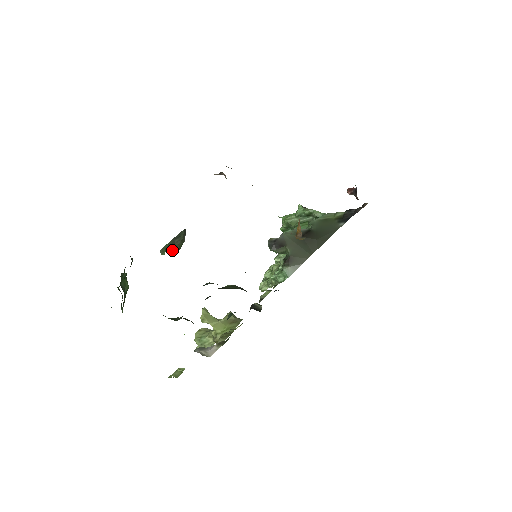
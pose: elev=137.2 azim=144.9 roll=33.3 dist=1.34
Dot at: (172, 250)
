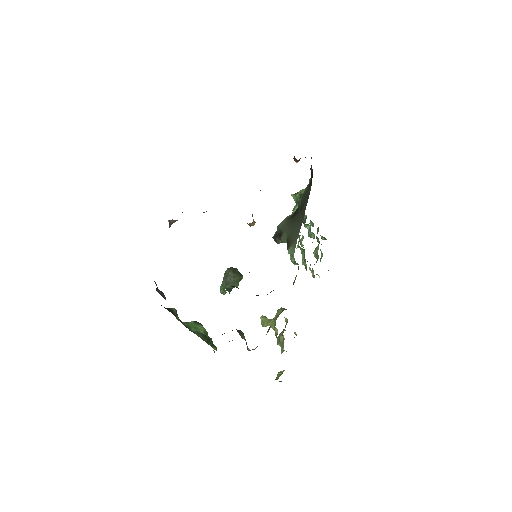
Dot at: (233, 287)
